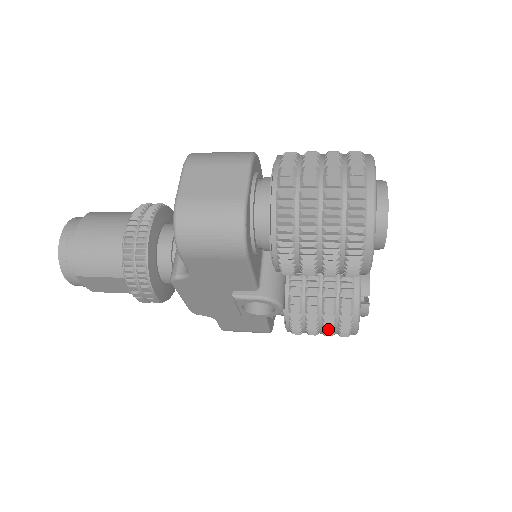
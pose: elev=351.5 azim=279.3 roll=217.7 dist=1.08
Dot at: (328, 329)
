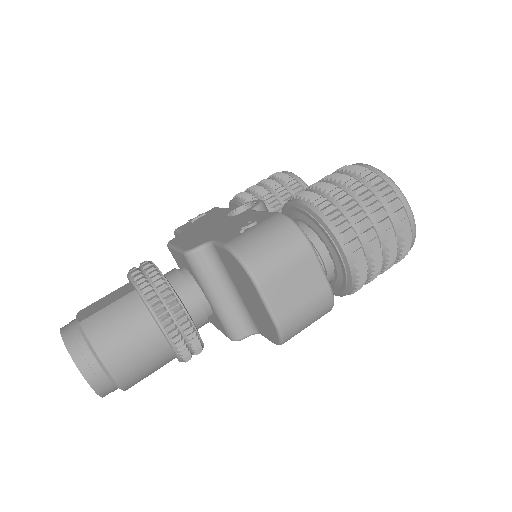
Dot at: occluded
